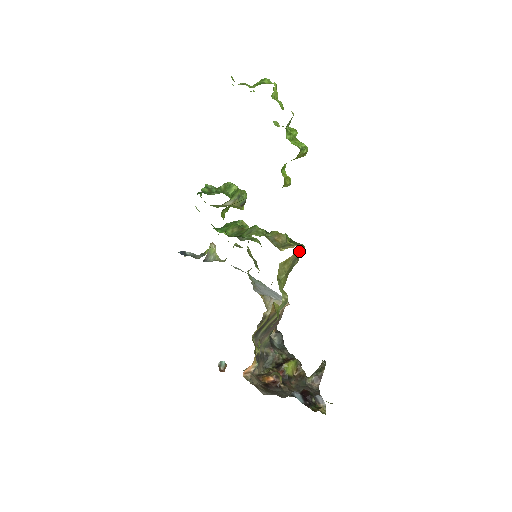
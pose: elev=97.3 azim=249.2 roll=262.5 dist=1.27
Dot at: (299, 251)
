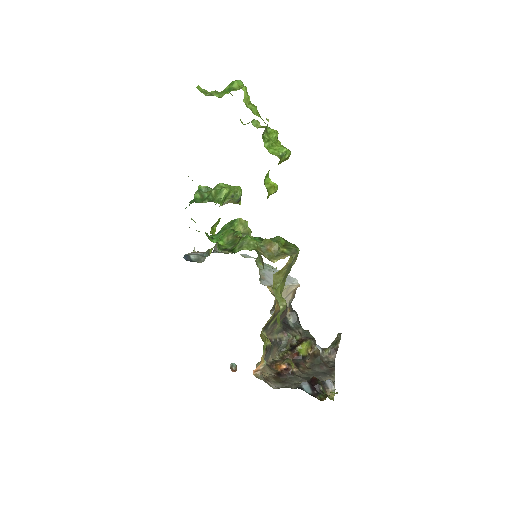
Dot at: (292, 259)
